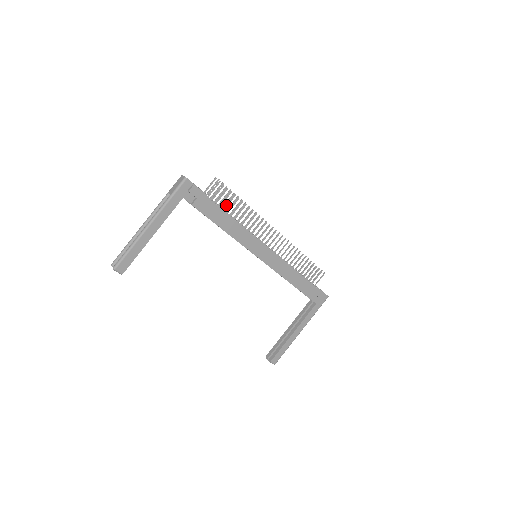
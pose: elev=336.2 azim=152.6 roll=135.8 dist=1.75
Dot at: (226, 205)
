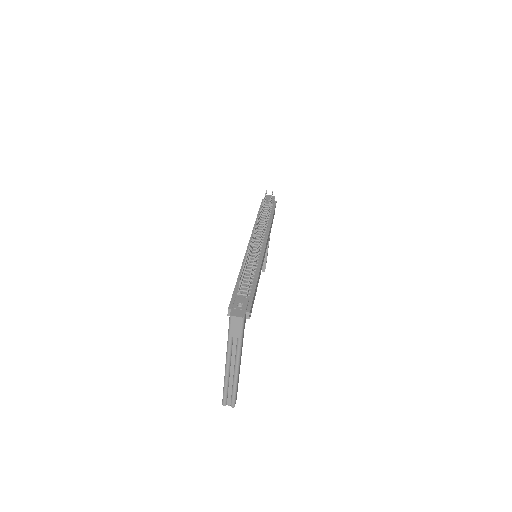
Dot at: (244, 273)
